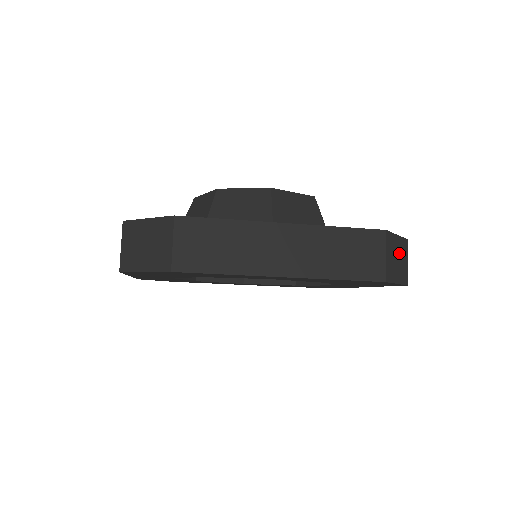
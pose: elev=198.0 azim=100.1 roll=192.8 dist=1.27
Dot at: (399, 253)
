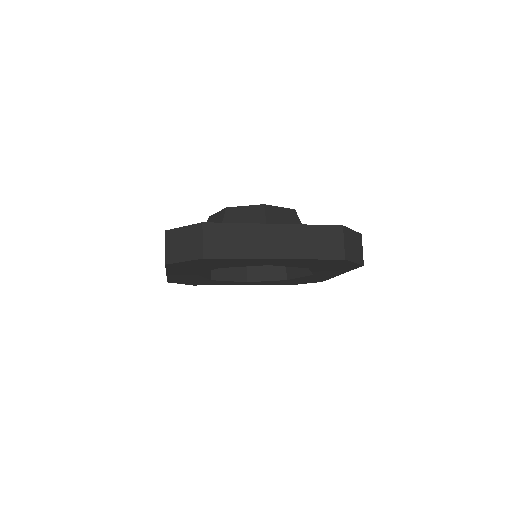
Dot at: (355, 242)
